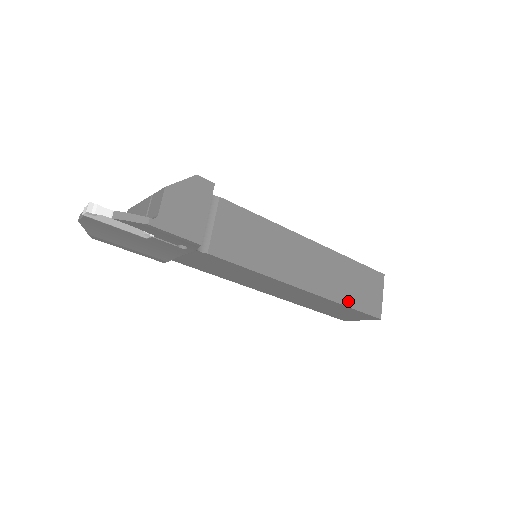
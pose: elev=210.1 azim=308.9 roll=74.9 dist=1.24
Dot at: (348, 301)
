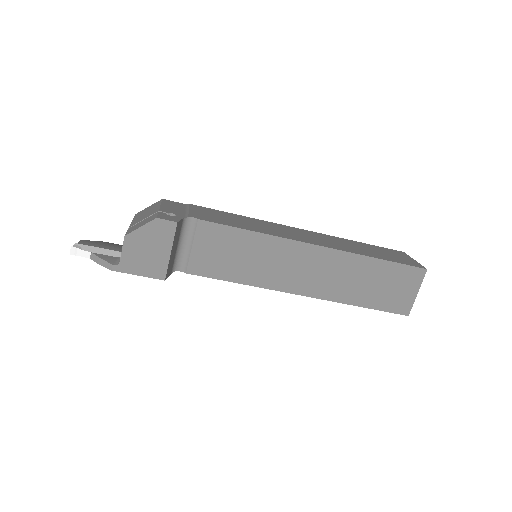
Dot at: (361, 301)
